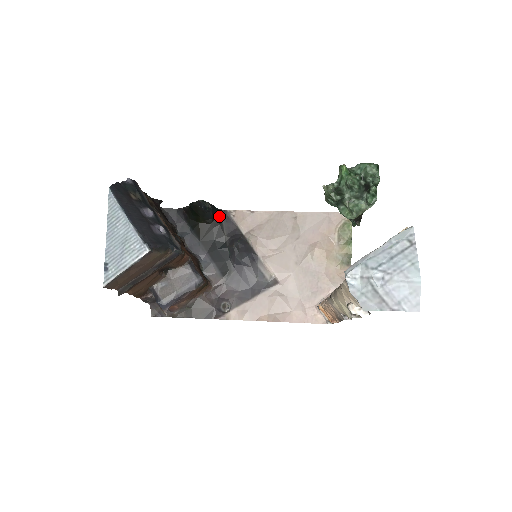
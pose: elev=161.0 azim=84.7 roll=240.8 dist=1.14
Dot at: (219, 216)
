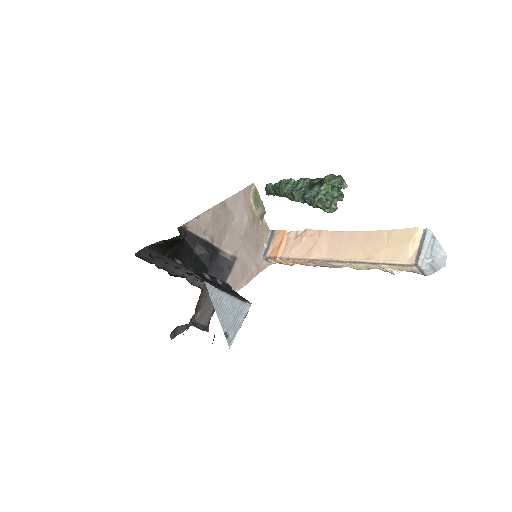
Dot at: (181, 234)
